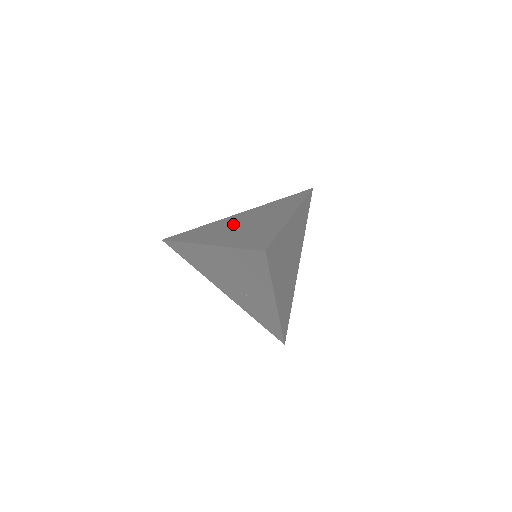
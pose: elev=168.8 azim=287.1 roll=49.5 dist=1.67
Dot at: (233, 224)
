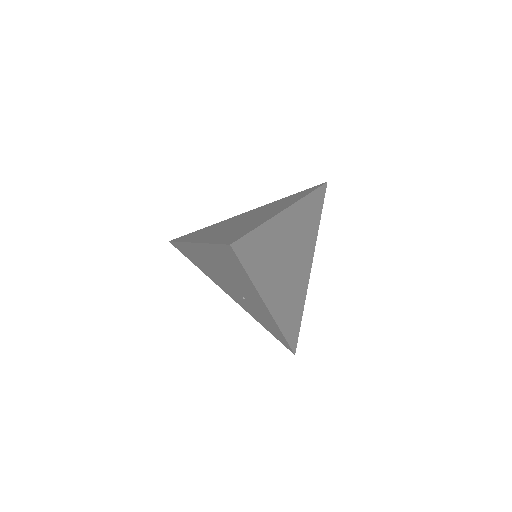
Dot at: (232, 222)
